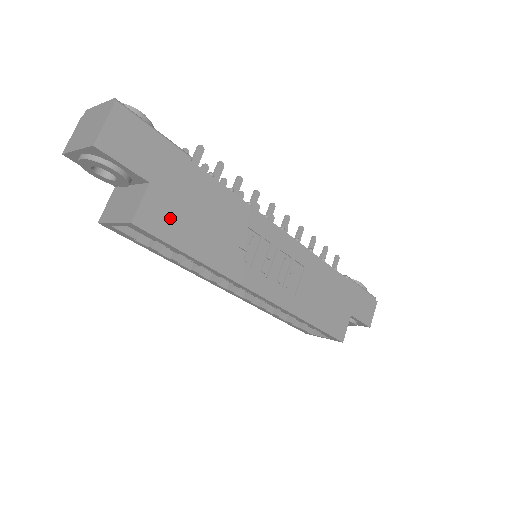
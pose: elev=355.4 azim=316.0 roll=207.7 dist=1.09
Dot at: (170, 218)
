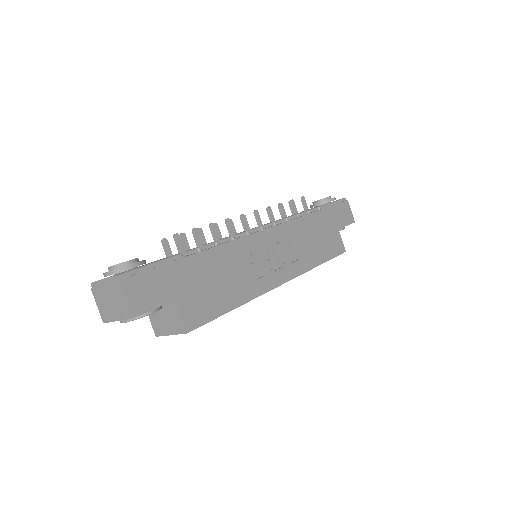
Dot at: (202, 305)
